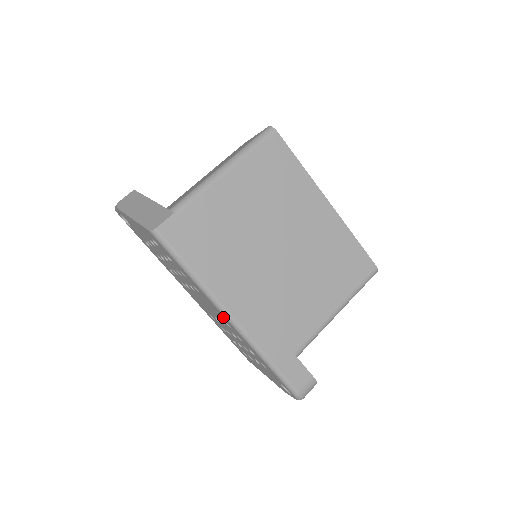
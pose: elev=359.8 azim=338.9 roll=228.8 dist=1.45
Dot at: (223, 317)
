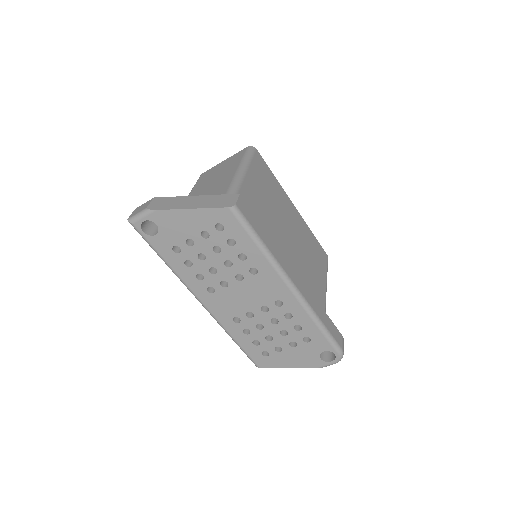
Dot at: (282, 291)
